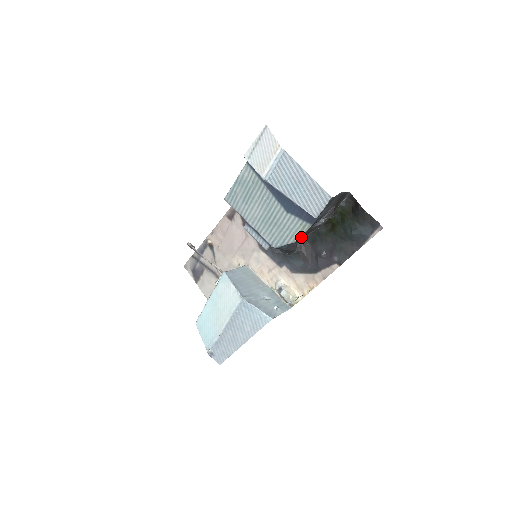
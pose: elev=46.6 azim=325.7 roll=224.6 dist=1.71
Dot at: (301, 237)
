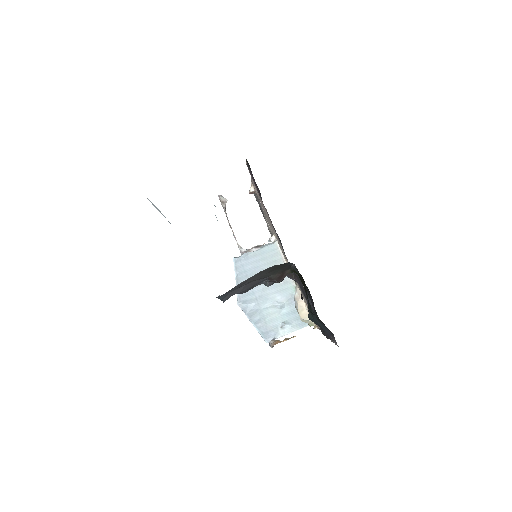
Dot at: occluded
